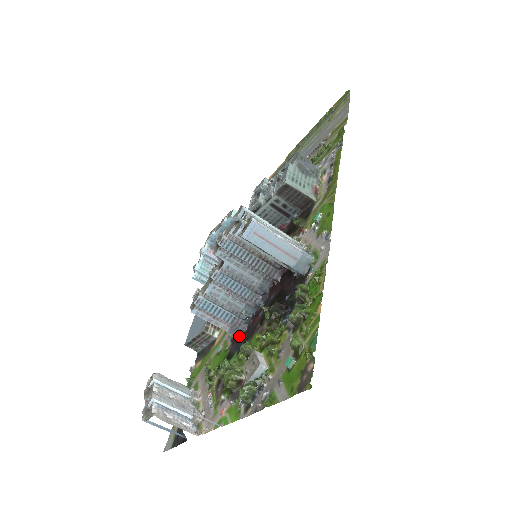
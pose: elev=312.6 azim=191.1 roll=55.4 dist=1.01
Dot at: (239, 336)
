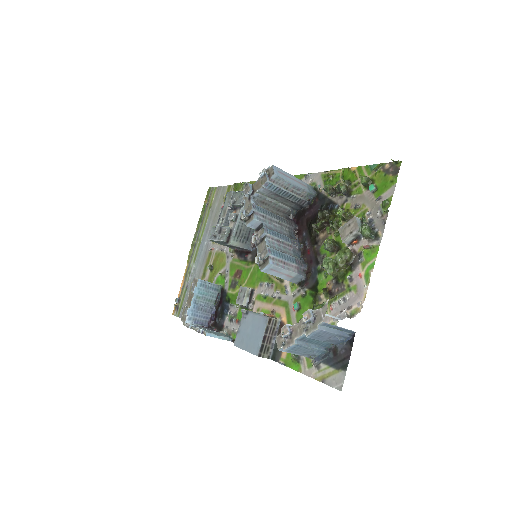
Dot at: (306, 274)
